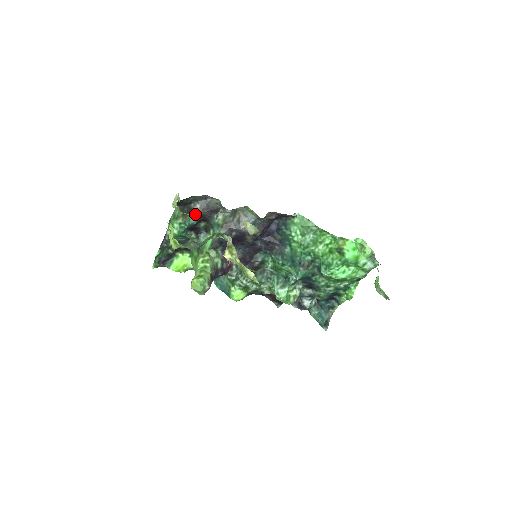
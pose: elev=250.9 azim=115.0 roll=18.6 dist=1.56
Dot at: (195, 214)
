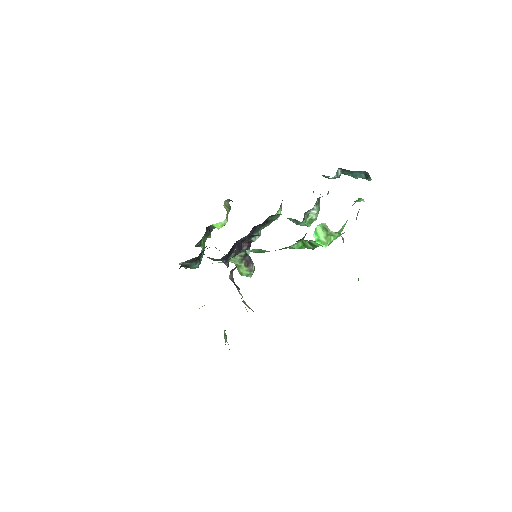
Dot at: (192, 265)
